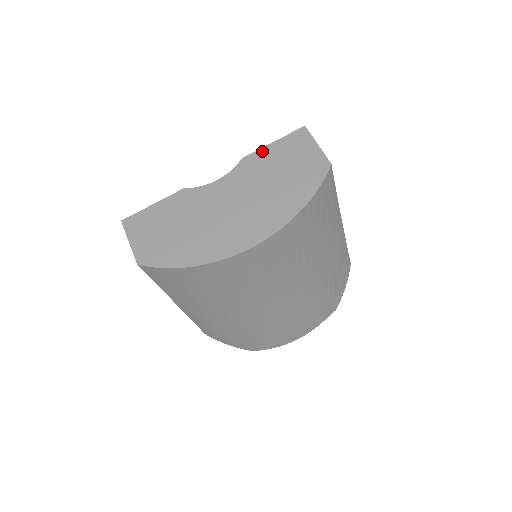
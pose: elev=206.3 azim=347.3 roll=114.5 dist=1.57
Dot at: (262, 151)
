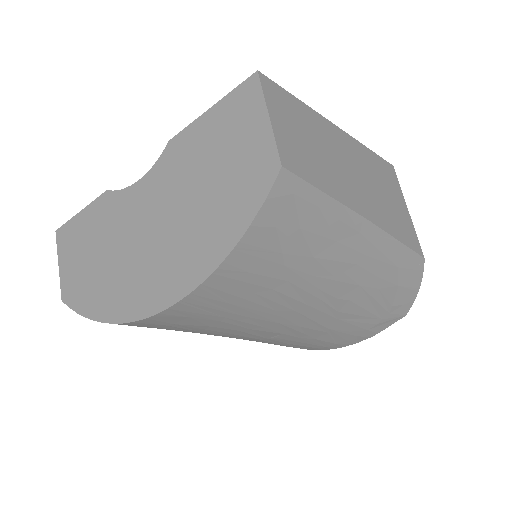
Dot at: (193, 128)
